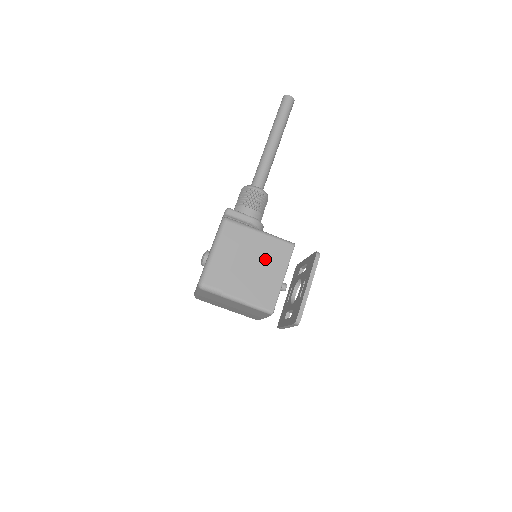
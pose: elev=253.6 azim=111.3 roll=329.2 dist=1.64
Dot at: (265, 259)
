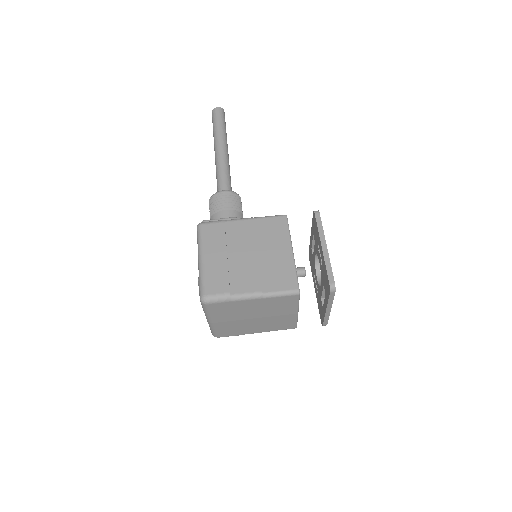
Dot at: (262, 242)
